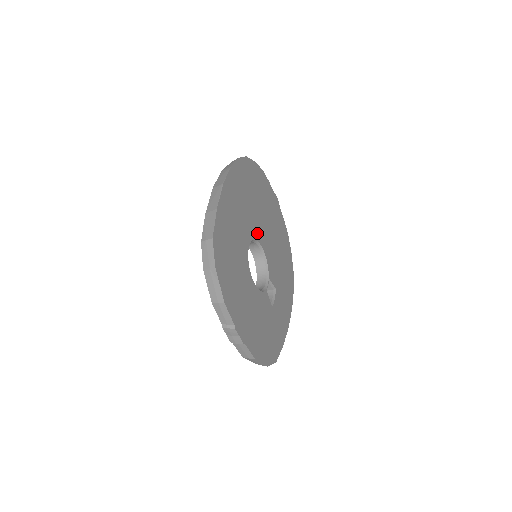
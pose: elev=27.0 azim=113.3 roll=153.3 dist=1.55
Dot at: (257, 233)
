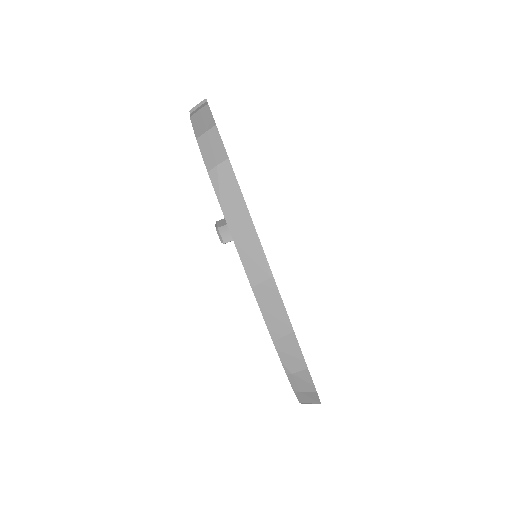
Dot at: occluded
